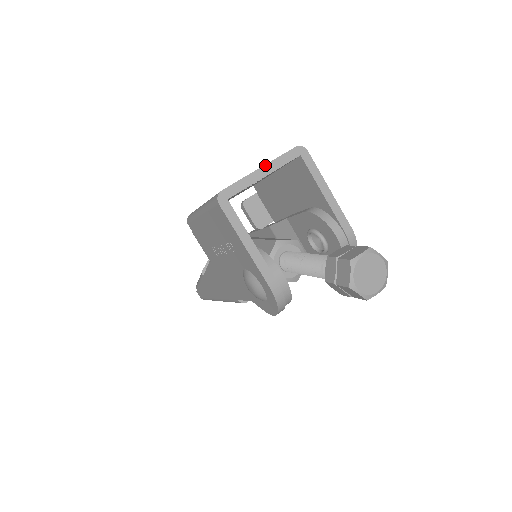
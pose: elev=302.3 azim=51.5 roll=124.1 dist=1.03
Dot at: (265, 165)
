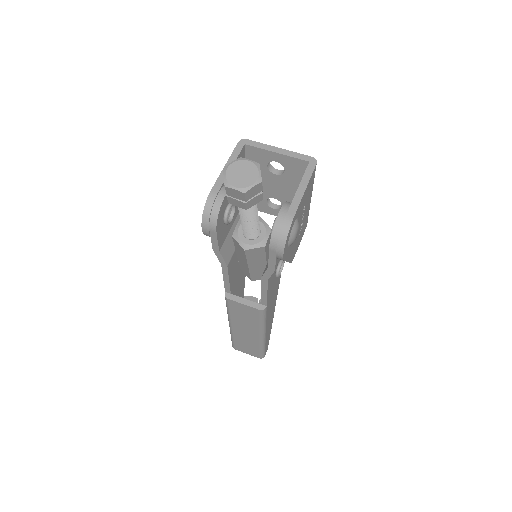
Dot at: (283, 149)
